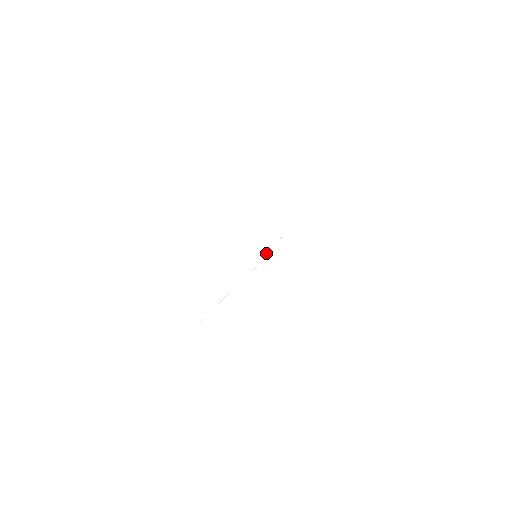
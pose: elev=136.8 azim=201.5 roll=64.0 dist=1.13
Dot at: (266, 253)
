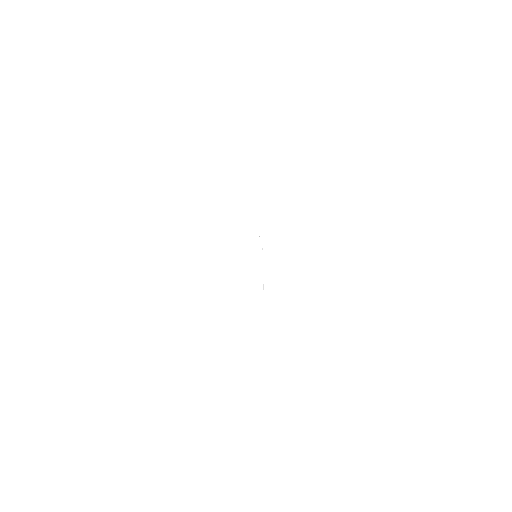
Dot at: occluded
